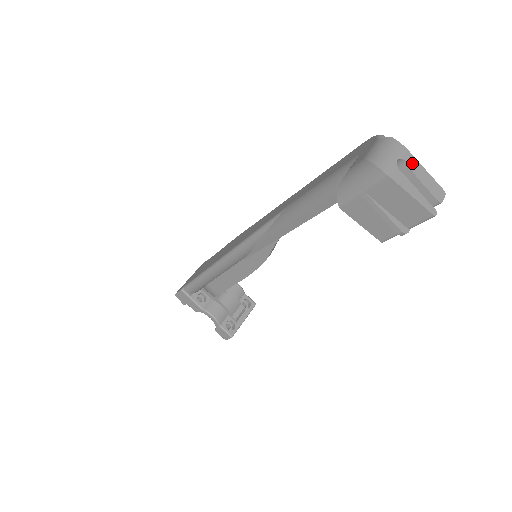
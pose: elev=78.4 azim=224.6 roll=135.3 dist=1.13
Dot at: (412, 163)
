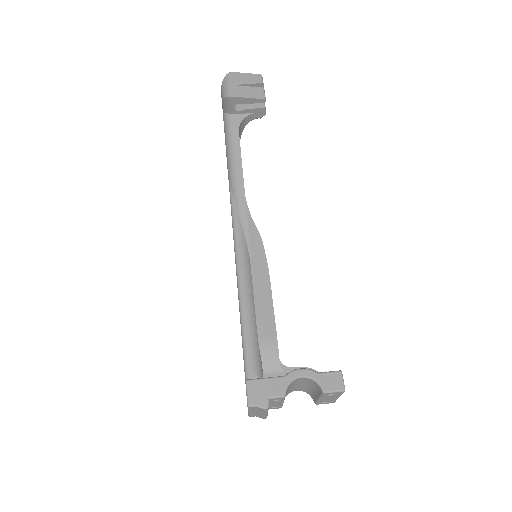
Dot at: occluded
